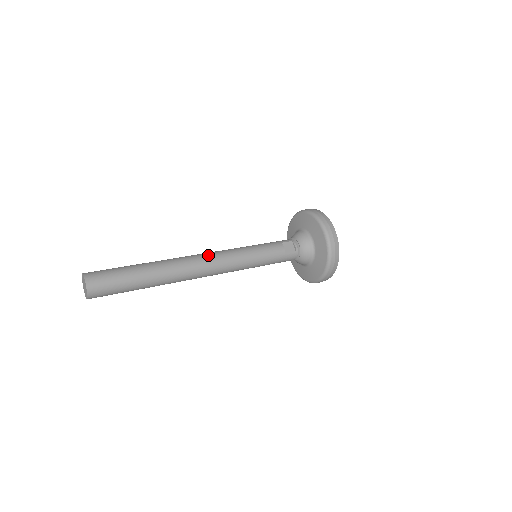
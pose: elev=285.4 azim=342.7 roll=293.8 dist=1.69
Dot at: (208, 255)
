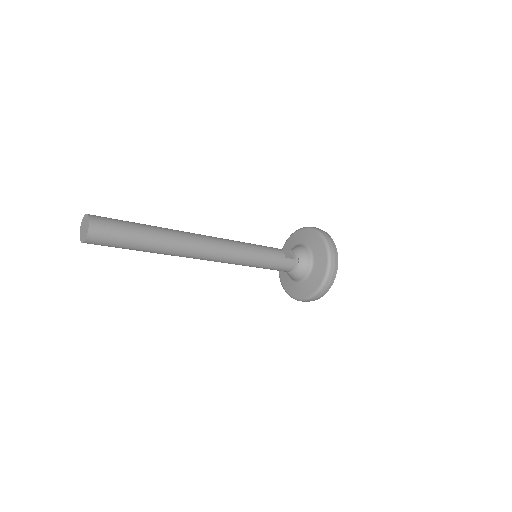
Dot at: occluded
